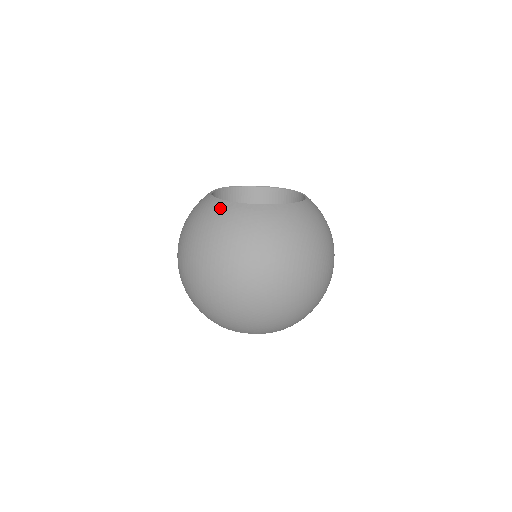
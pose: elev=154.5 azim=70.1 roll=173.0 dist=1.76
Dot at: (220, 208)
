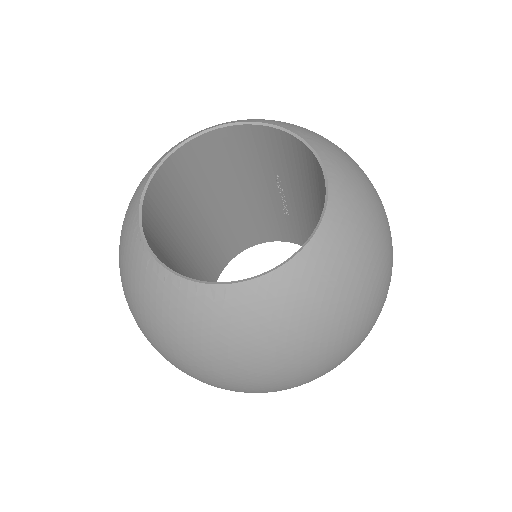
Dot at: (152, 280)
